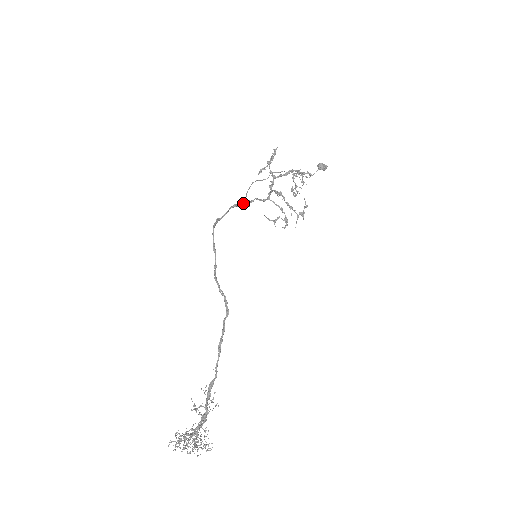
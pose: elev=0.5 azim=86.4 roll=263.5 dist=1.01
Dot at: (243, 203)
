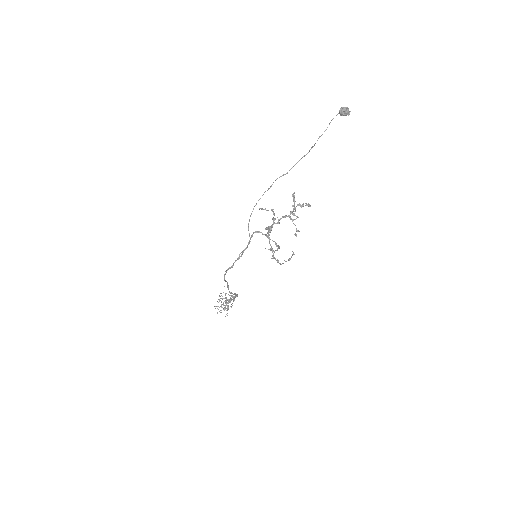
Dot at: (245, 248)
